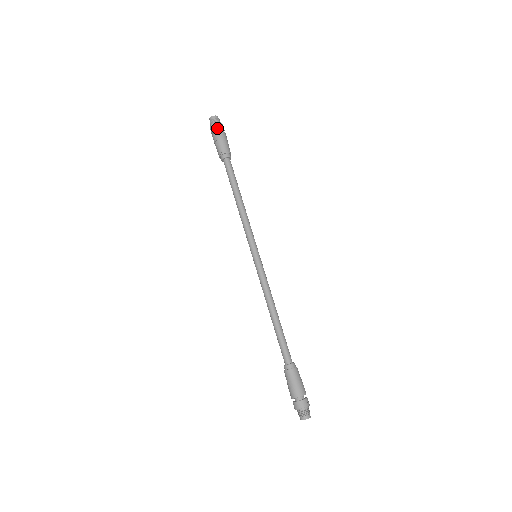
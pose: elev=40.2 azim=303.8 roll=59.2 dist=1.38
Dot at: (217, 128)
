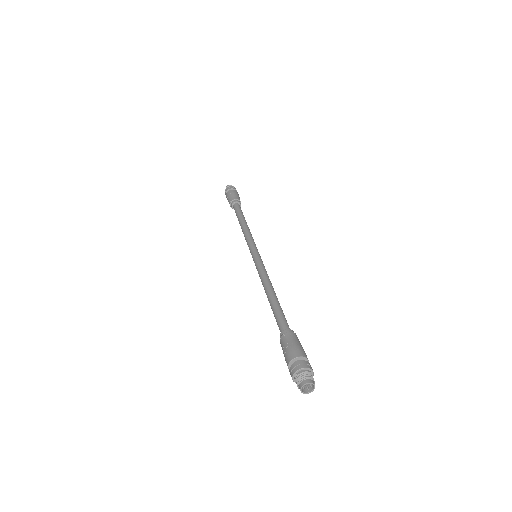
Dot at: (229, 189)
